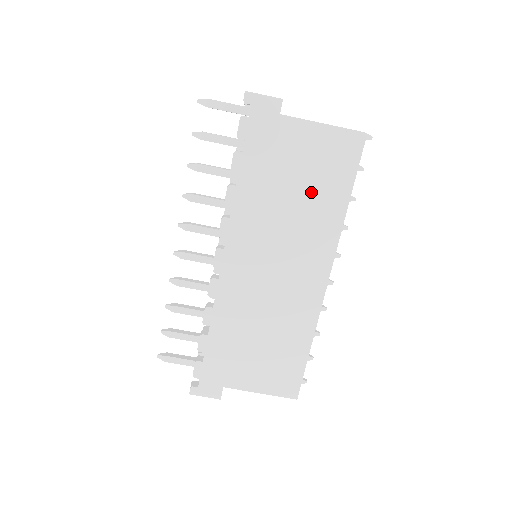
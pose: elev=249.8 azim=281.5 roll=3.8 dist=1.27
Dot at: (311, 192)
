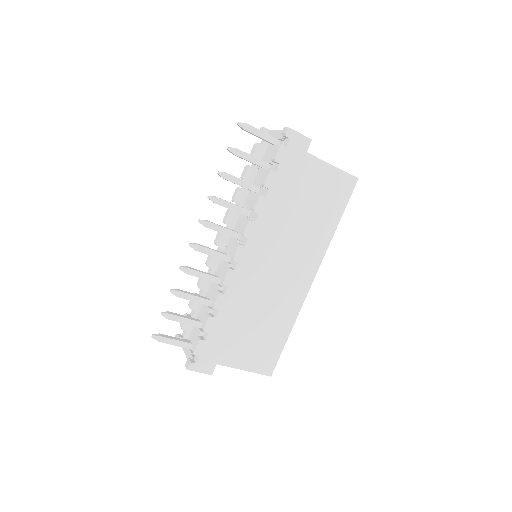
Dot at: (316, 212)
